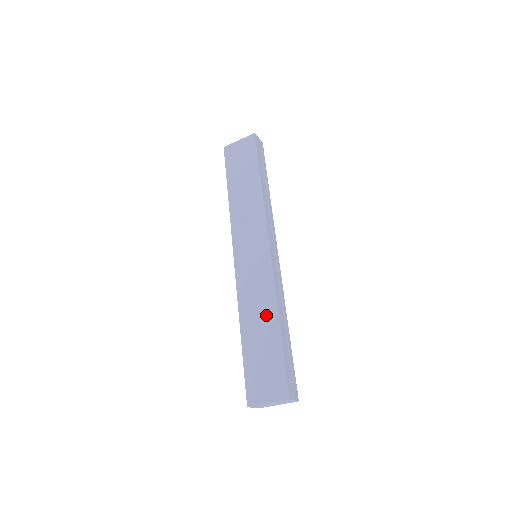
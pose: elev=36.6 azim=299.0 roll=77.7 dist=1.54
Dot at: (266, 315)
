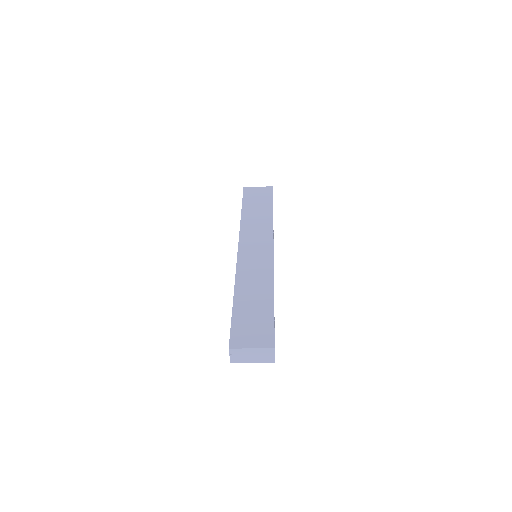
Dot at: (262, 289)
